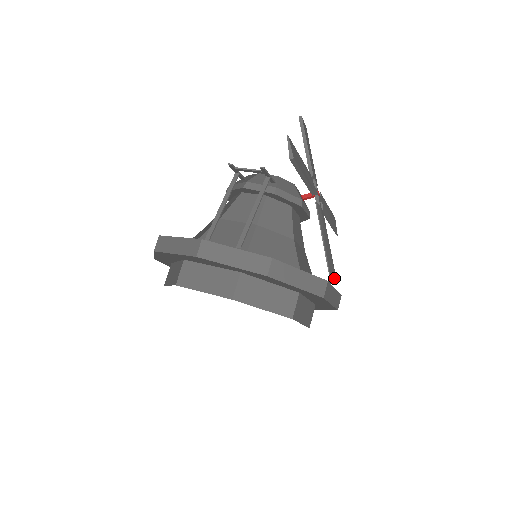
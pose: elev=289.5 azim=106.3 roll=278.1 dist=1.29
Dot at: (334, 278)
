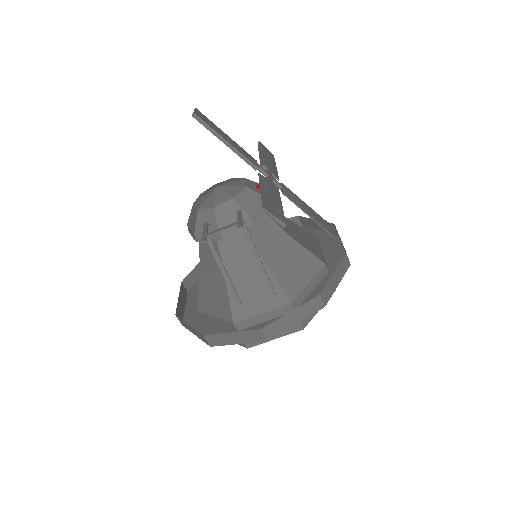
Dot at: (334, 231)
